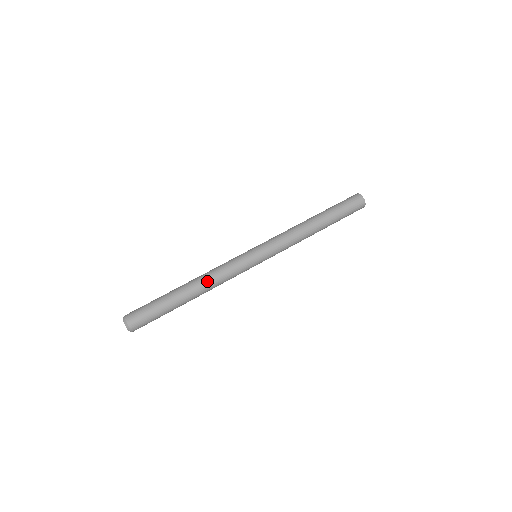
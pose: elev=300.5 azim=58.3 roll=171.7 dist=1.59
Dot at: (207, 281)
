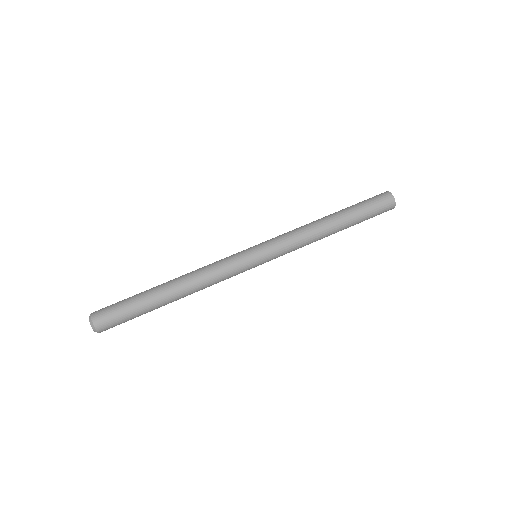
Dot at: (194, 282)
